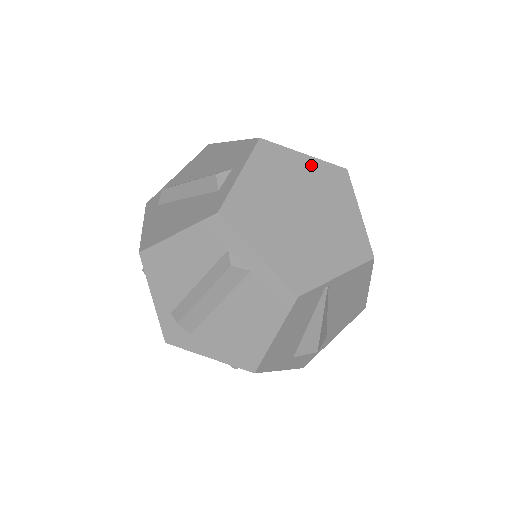
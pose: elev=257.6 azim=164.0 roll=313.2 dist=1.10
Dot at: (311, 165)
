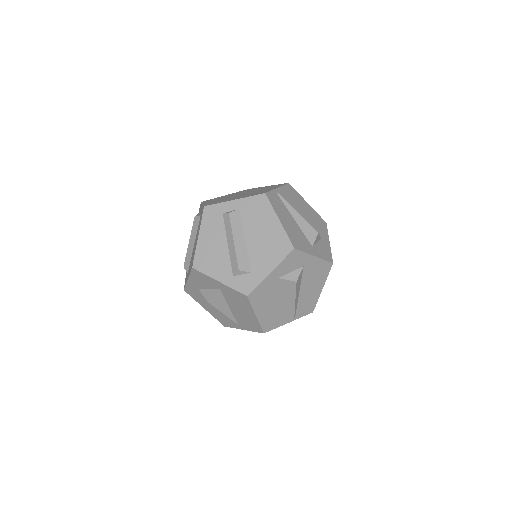
Dot at: occluded
